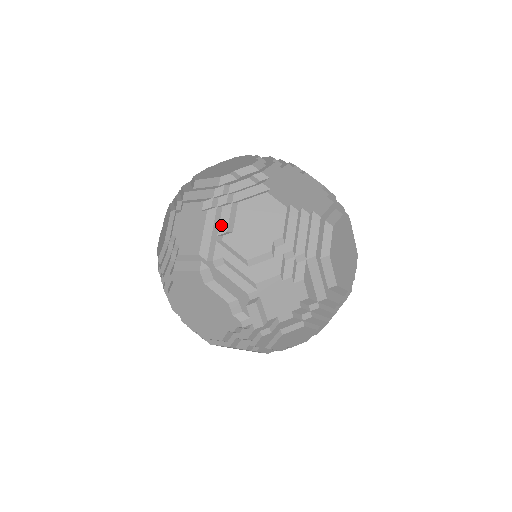
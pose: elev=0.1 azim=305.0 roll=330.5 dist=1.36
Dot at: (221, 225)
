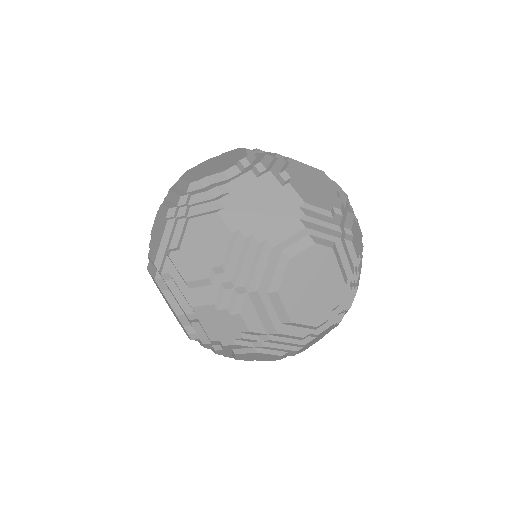
Dot at: (173, 239)
